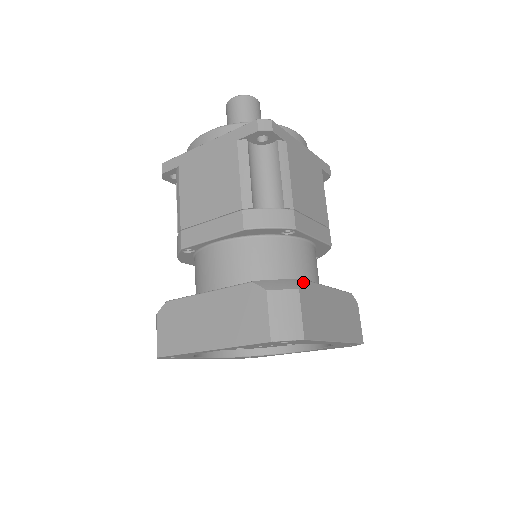
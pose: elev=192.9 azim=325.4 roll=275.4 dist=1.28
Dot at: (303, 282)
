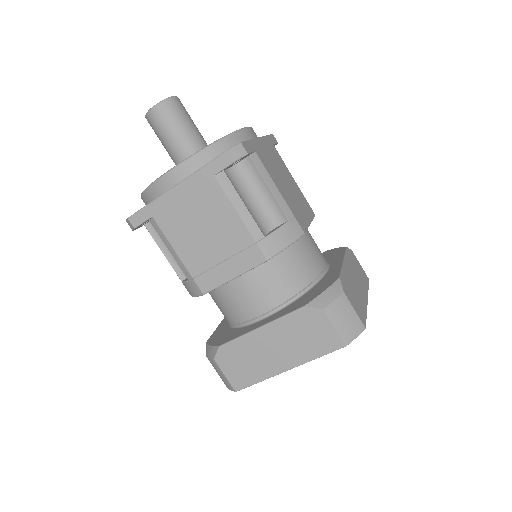
Dot at: (341, 282)
